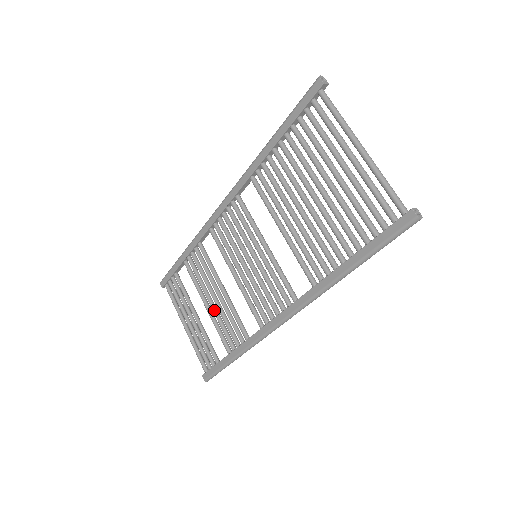
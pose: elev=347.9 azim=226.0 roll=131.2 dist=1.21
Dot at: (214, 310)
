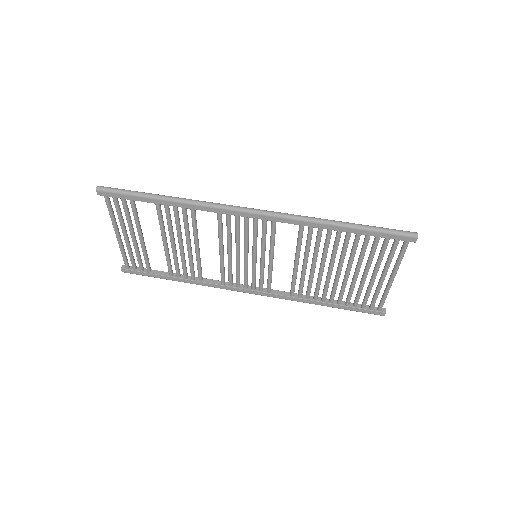
Dot at: (175, 251)
